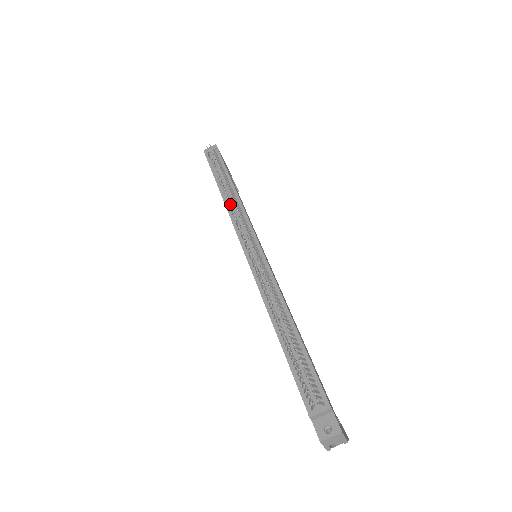
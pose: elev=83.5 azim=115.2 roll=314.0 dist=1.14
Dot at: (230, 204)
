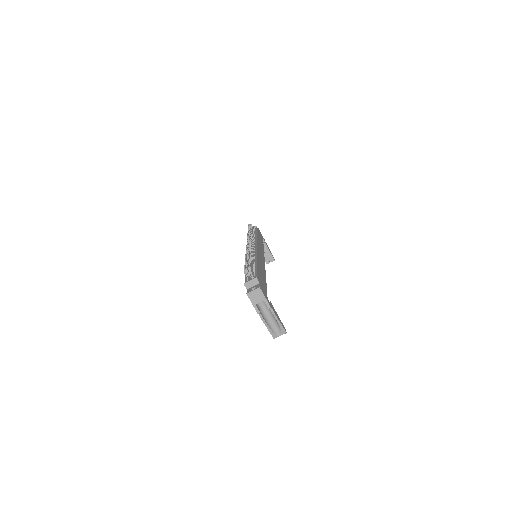
Dot at: (248, 236)
